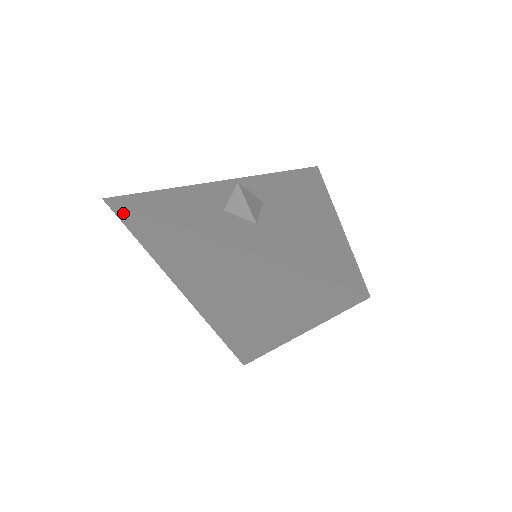
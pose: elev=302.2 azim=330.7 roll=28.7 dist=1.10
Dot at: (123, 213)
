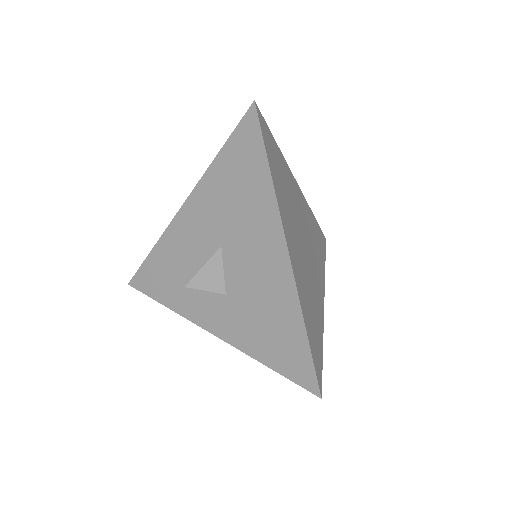
Dot at: occluded
